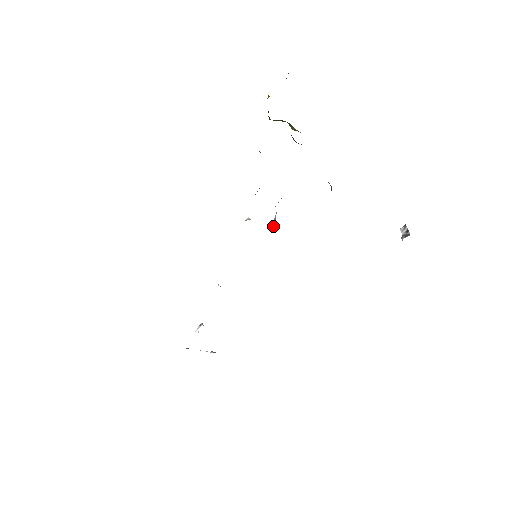
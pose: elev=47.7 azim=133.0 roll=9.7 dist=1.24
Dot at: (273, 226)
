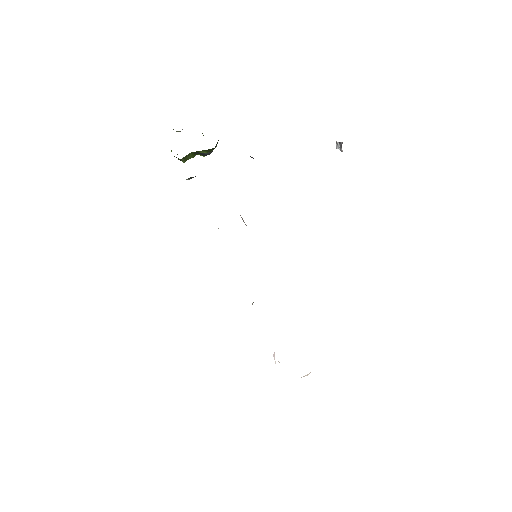
Dot at: (243, 221)
